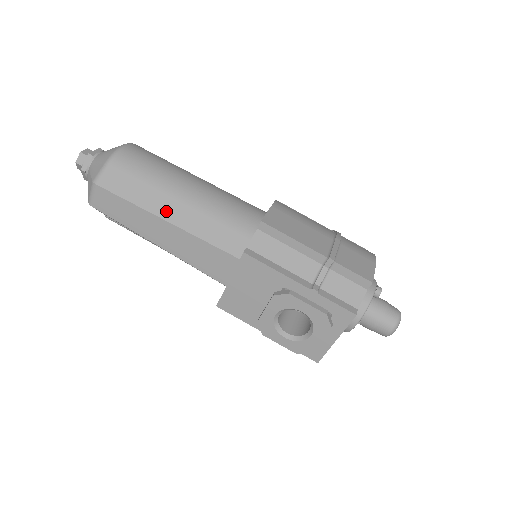
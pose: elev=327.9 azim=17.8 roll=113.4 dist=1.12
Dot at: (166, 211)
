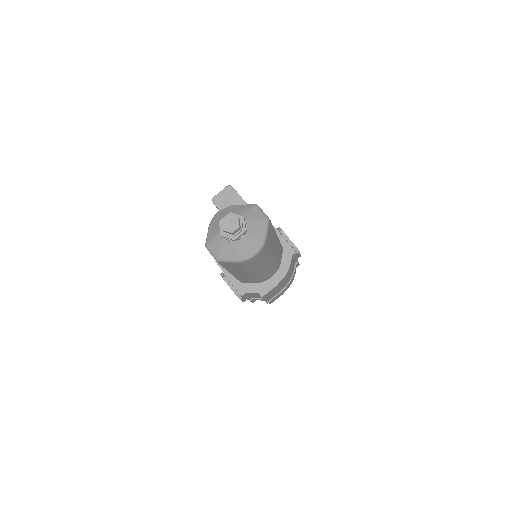
Dot at: (235, 273)
